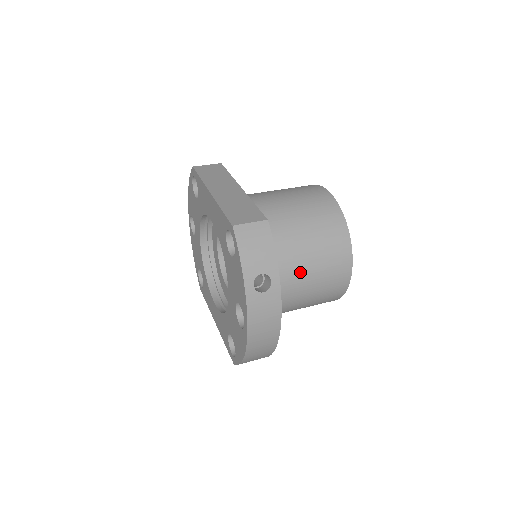
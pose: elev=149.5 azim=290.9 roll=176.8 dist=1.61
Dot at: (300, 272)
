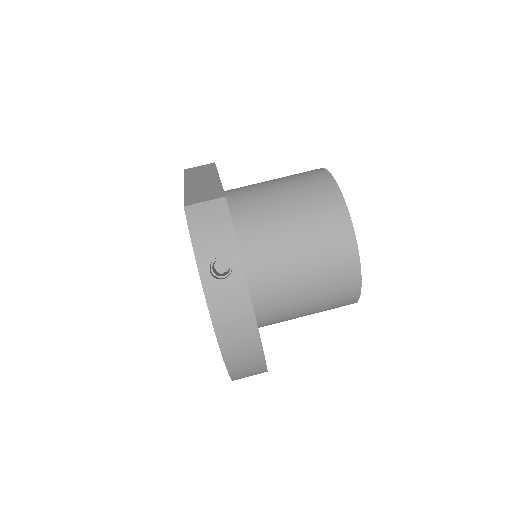
Dot at: (288, 261)
